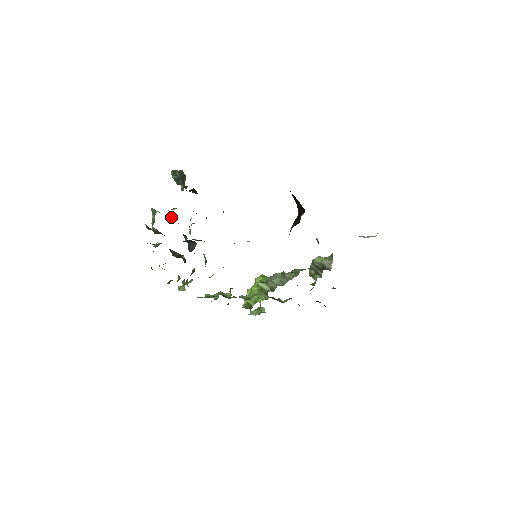
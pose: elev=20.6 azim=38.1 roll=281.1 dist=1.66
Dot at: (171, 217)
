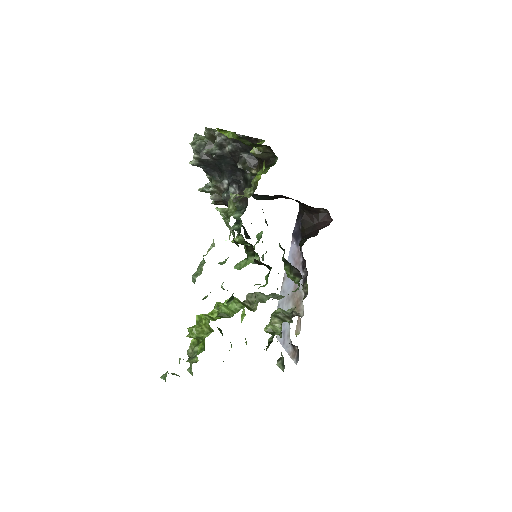
Dot at: occluded
